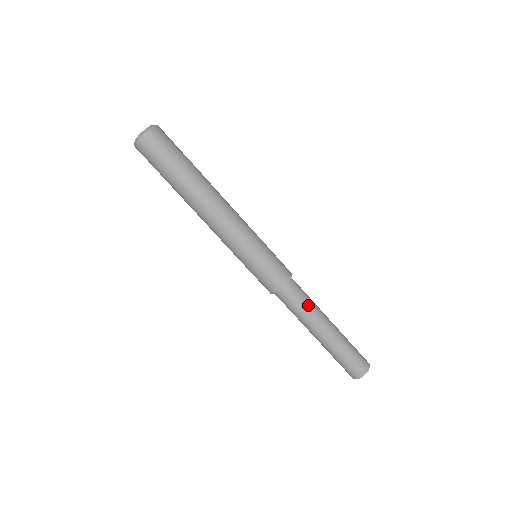
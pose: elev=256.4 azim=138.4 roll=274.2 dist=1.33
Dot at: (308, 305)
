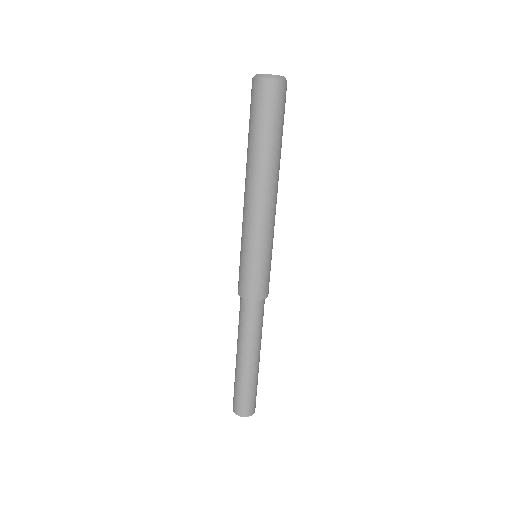
Dot at: (256, 330)
